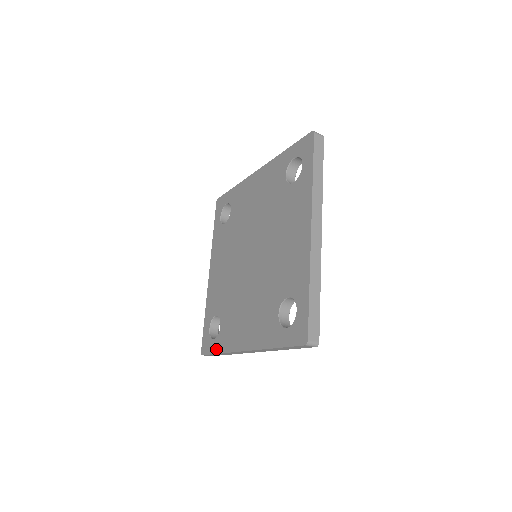
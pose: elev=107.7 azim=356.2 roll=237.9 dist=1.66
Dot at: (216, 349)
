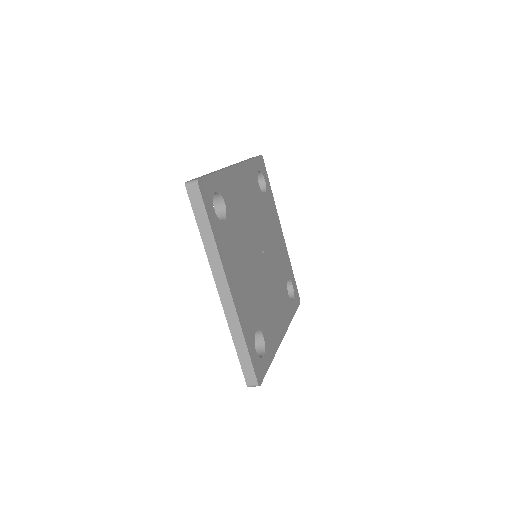
Dot at: occluded
